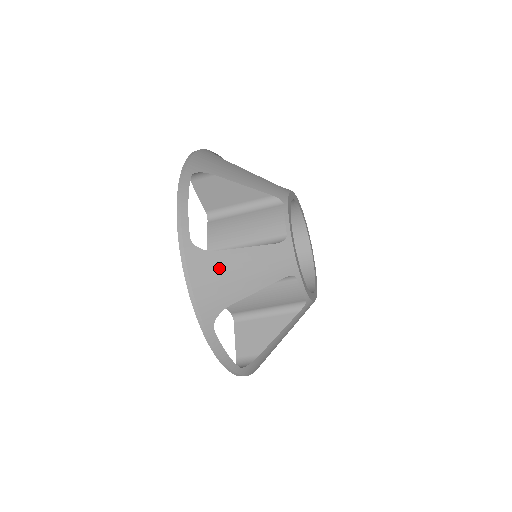
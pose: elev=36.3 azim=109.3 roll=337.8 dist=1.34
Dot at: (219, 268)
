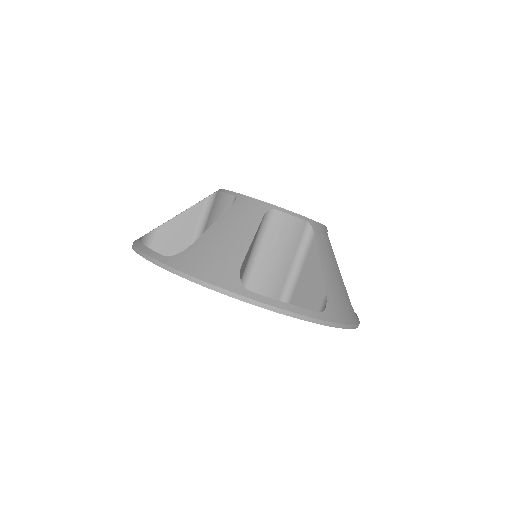
Dot at: (204, 251)
